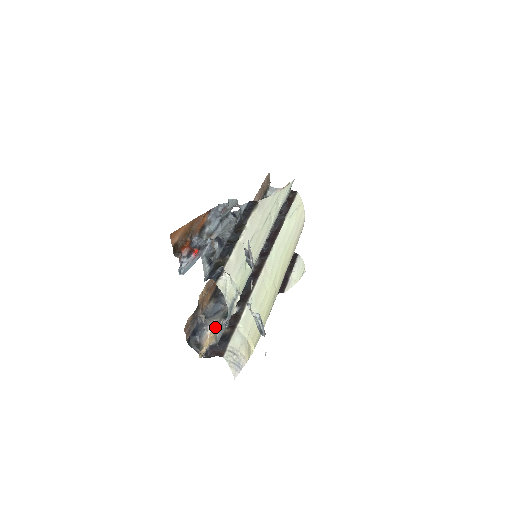
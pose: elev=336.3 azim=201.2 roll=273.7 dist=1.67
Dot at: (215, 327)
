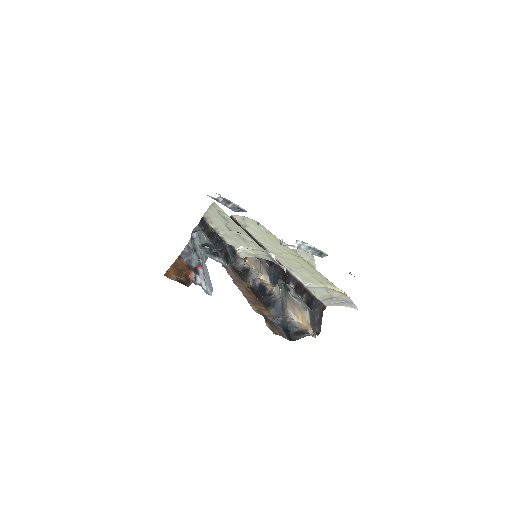
Dot at: (293, 308)
